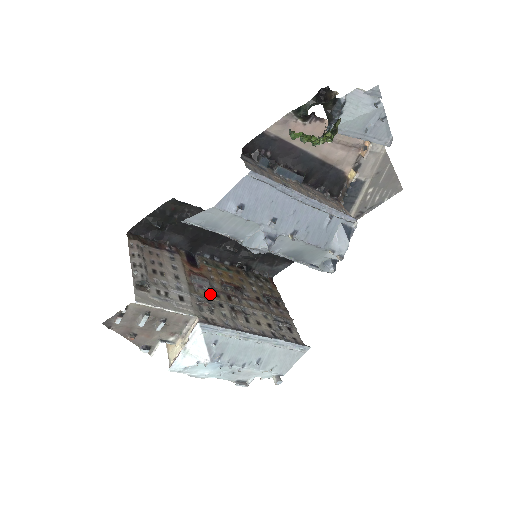
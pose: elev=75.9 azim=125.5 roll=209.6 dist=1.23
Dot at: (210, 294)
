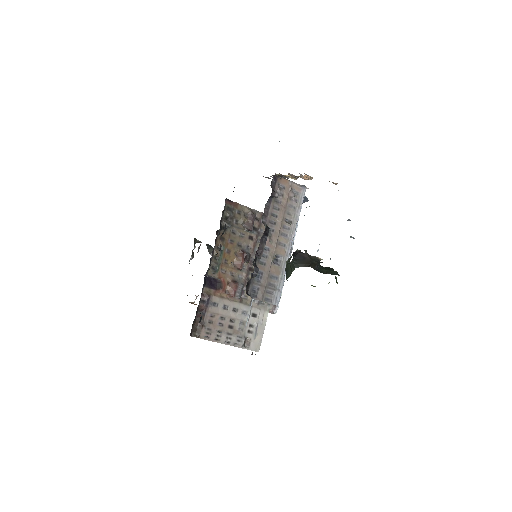
Dot at: occluded
